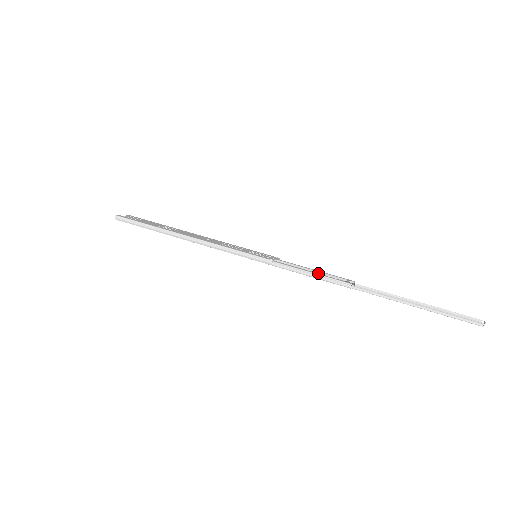
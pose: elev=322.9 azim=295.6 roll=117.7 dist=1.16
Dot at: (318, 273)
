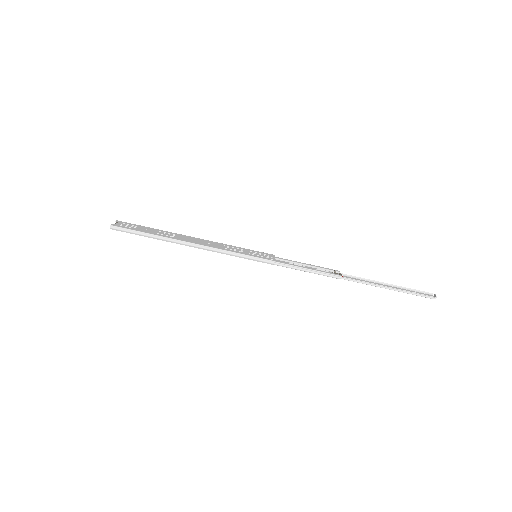
Dot at: (311, 267)
